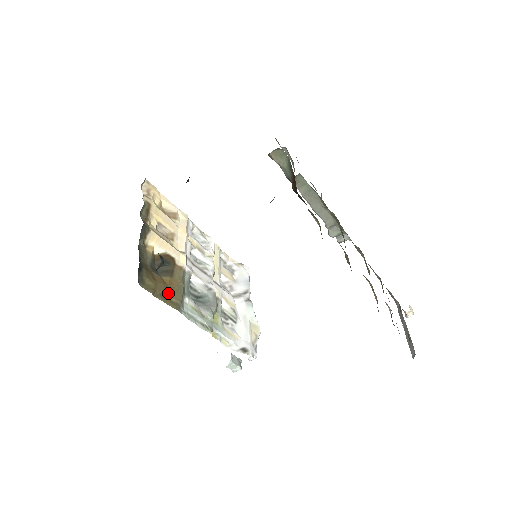
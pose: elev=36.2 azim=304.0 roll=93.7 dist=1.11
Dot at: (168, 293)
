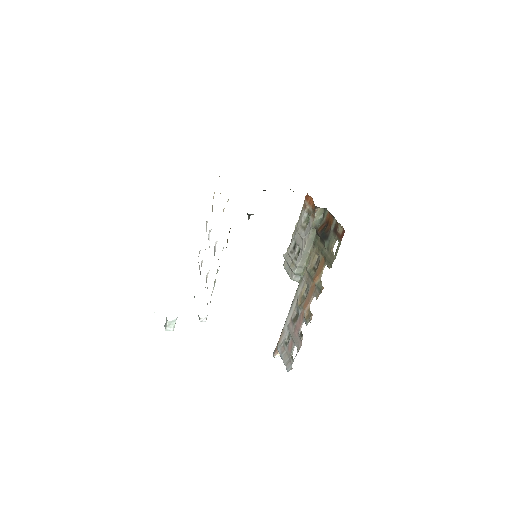
Dot at: occluded
